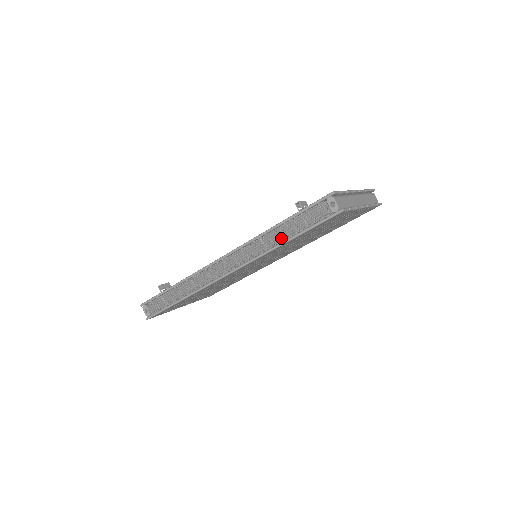
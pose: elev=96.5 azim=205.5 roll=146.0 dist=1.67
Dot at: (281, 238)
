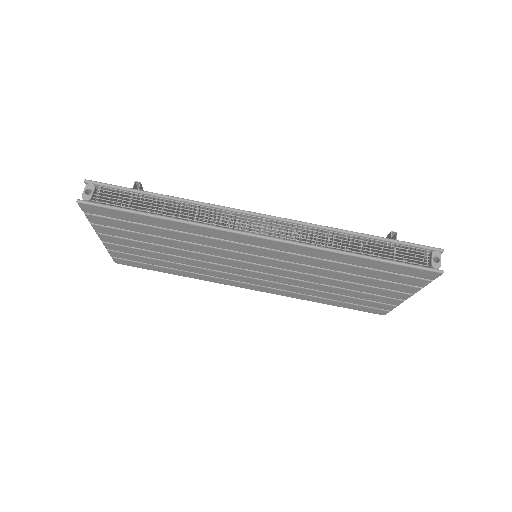
Dot at: occluded
